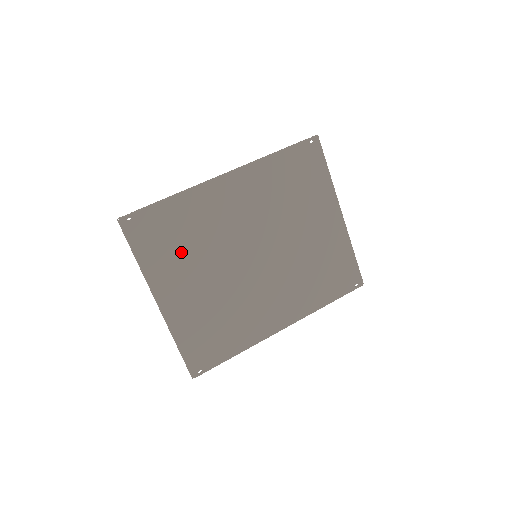
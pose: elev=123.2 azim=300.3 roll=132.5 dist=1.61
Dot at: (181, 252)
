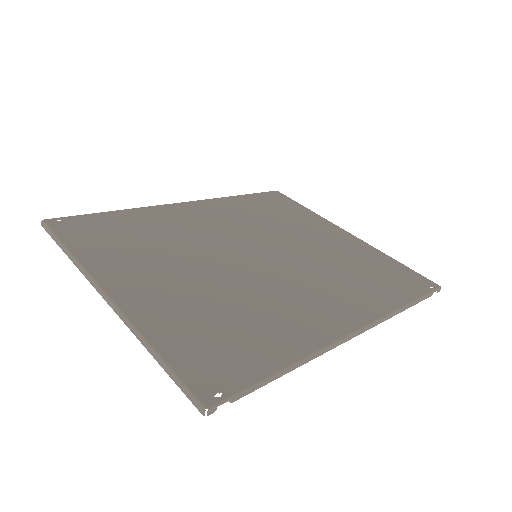
Dot at: (139, 247)
